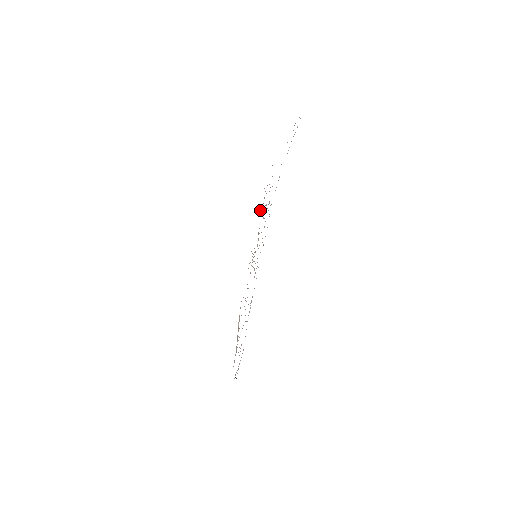
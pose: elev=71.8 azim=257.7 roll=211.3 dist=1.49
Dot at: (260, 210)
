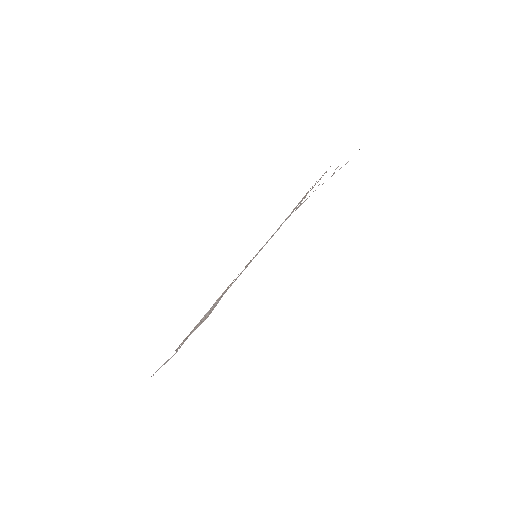
Dot at: (300, 201)
